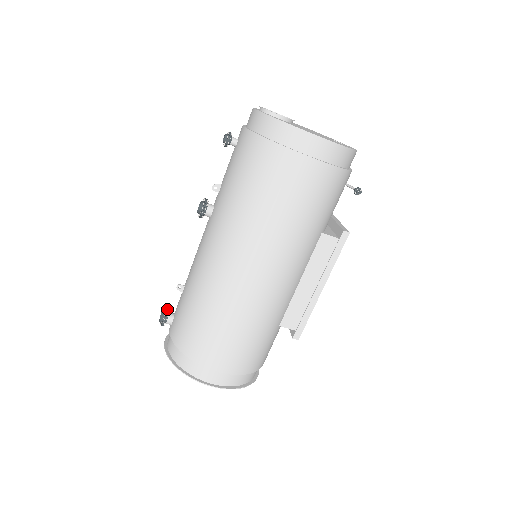
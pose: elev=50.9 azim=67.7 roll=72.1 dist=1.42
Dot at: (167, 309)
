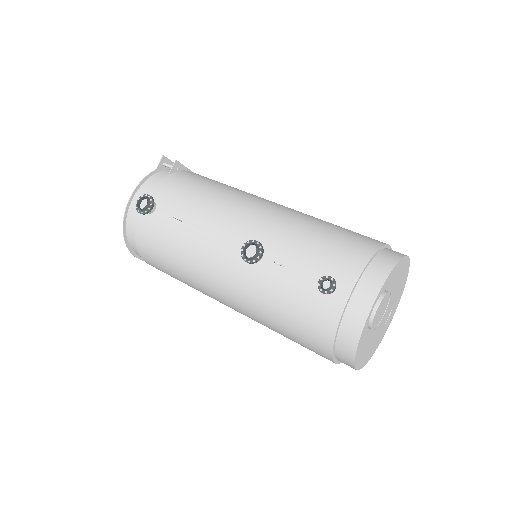
Dot at: (152, 208)
